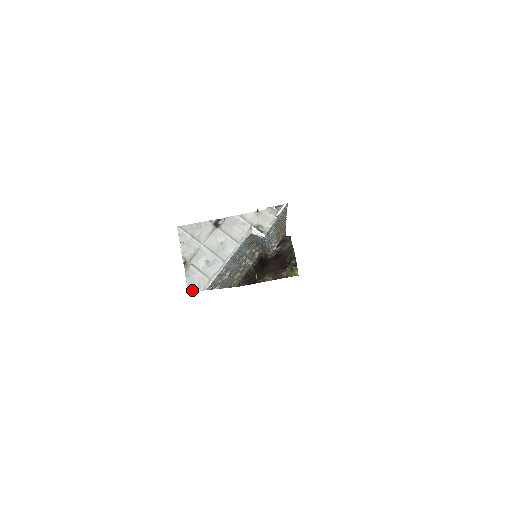
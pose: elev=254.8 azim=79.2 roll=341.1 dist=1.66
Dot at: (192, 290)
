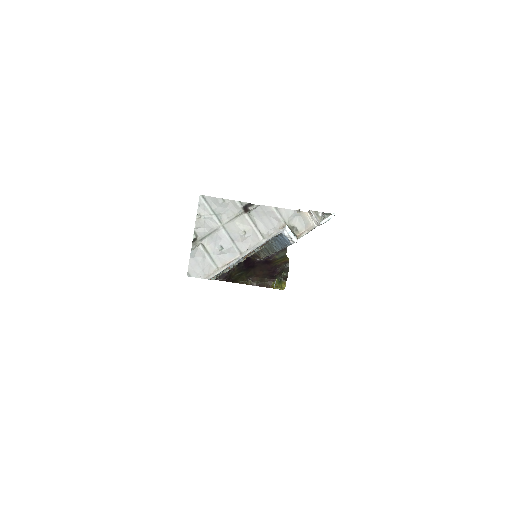
Dot at: (193, 274)
